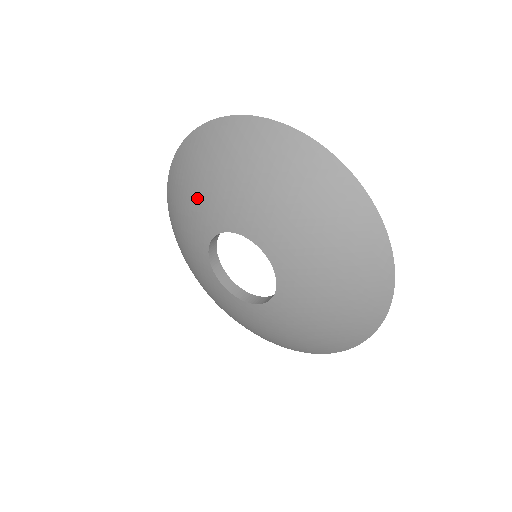
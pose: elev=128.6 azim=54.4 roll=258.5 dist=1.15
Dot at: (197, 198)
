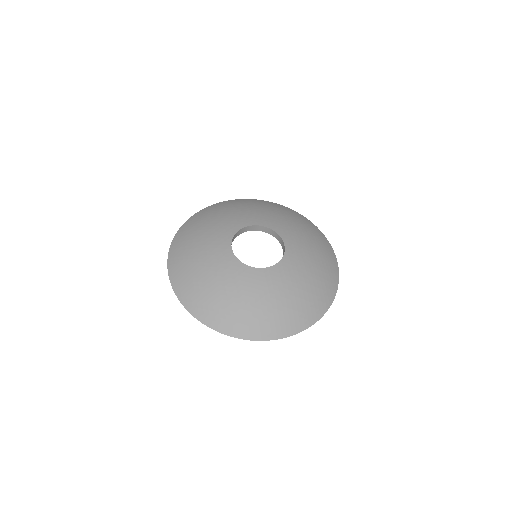
Dot at: (208, 233)
